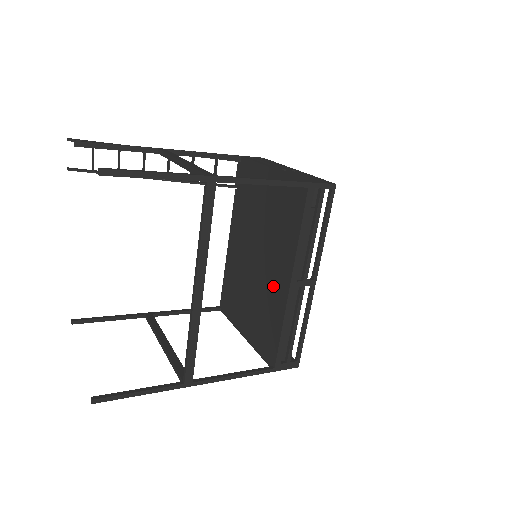
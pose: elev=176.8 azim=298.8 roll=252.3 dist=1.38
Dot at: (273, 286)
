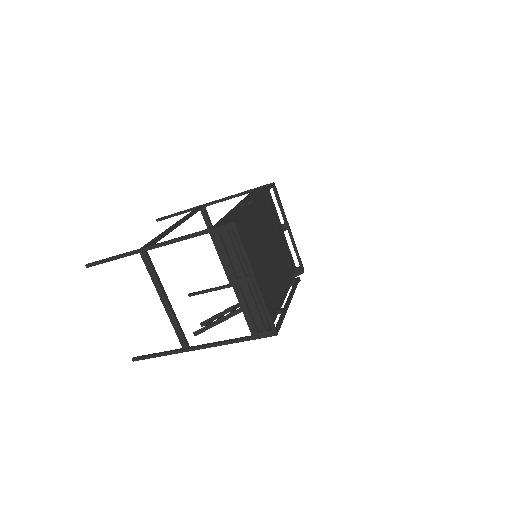
Dot at: occluded
